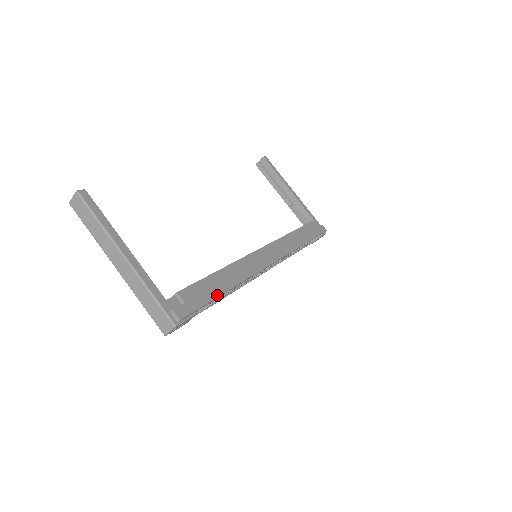
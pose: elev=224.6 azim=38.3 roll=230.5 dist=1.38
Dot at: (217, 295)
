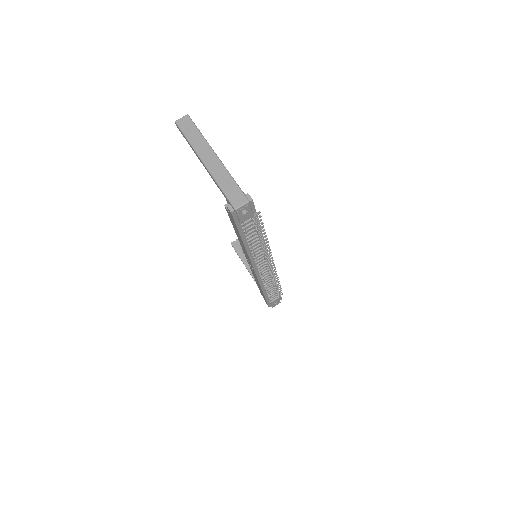
Dot at: (259, 223)
